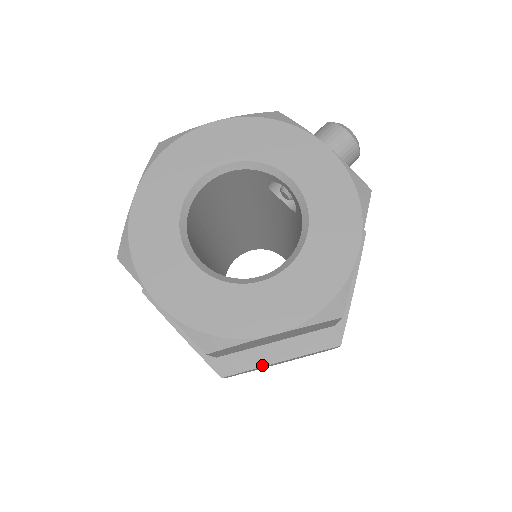
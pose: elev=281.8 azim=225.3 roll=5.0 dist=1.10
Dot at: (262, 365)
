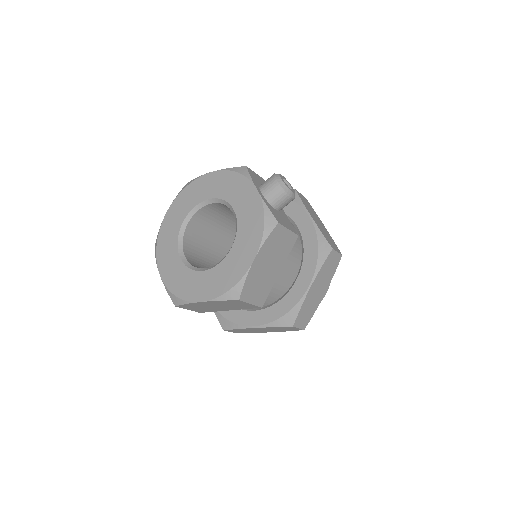
Dot at: (244, 327)
